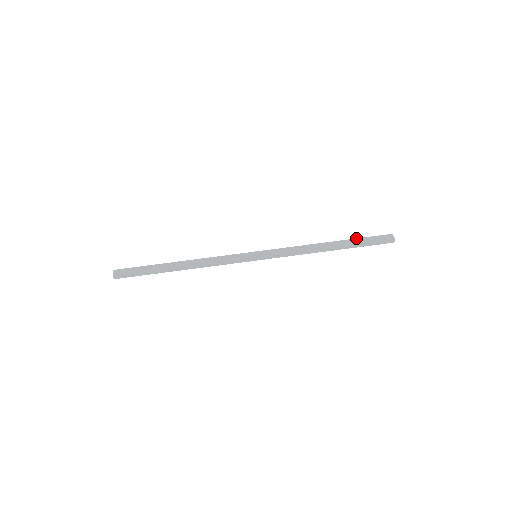
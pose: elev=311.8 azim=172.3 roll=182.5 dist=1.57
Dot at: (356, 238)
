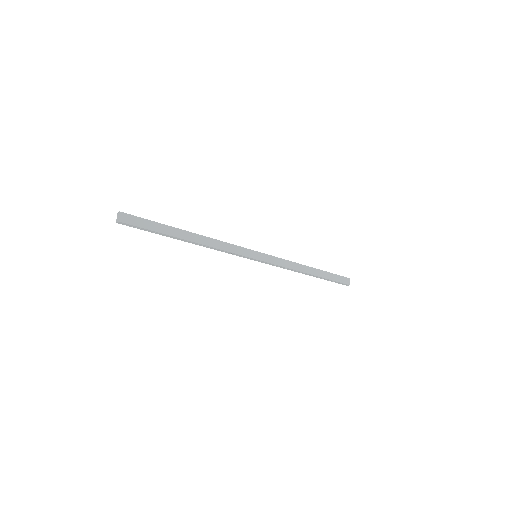
Dot at: (329, 272)
